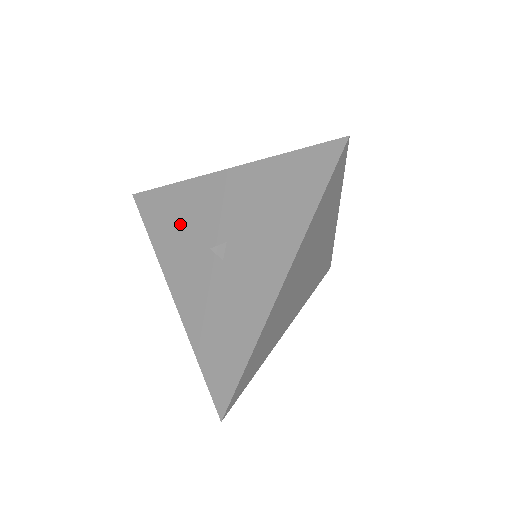
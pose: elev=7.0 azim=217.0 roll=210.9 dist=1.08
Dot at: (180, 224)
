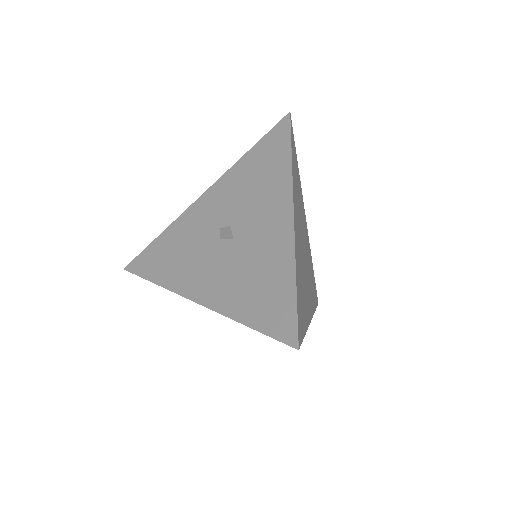
Dot at: (181, 250)
